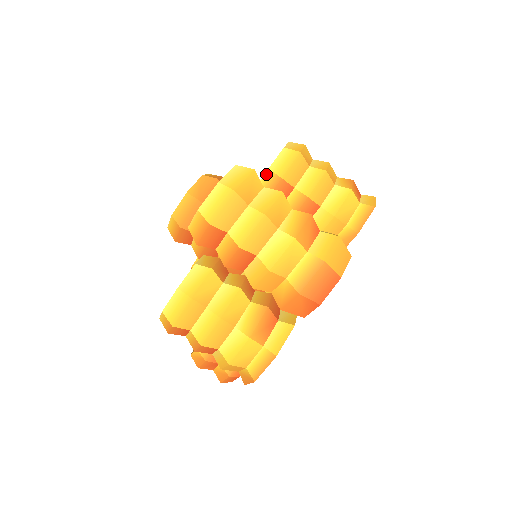
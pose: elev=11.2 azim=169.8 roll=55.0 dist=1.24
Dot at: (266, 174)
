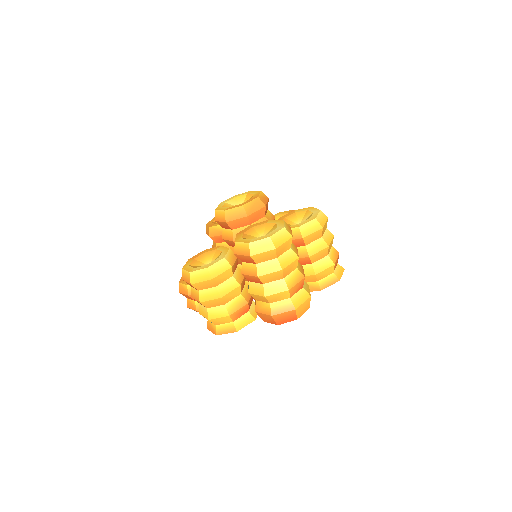
Dot at: (296, 228)
